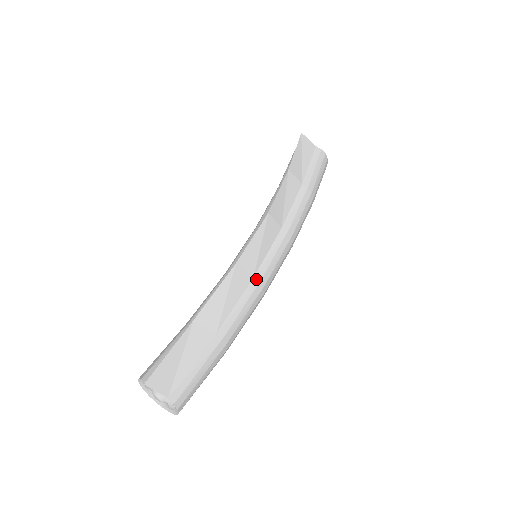
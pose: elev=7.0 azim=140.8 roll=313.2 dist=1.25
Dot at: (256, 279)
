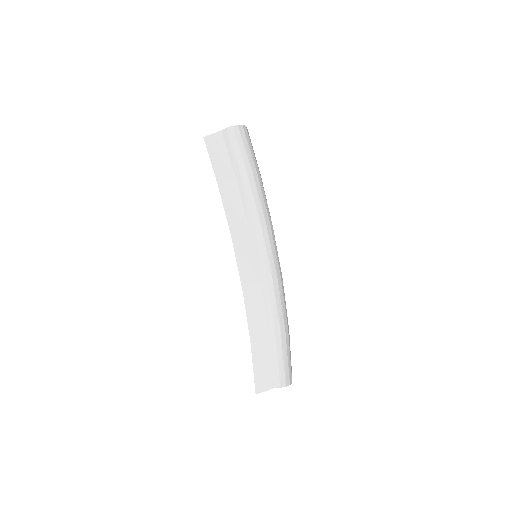
Dot at: (263, 281)
